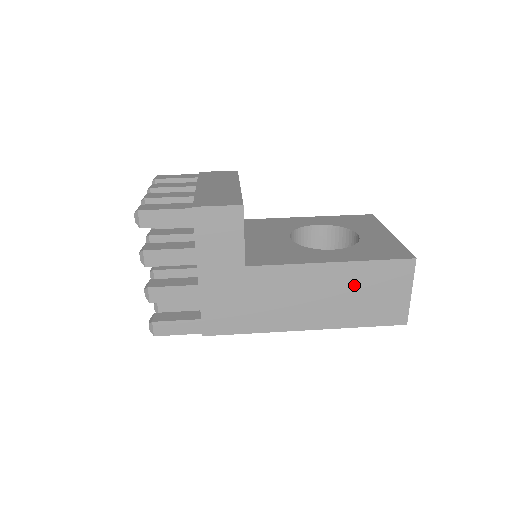
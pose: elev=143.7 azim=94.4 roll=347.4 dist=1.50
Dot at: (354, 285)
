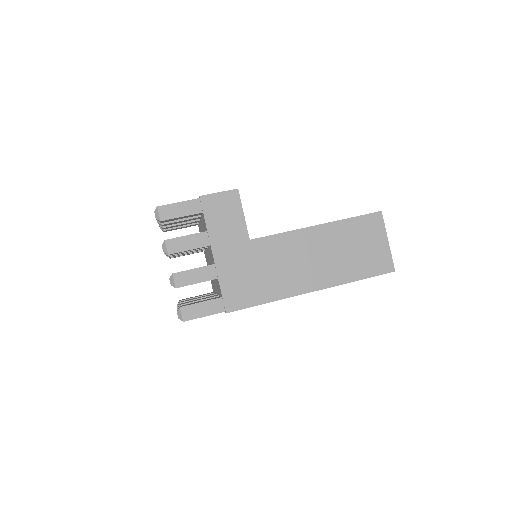
Dot at: (341, 242)
